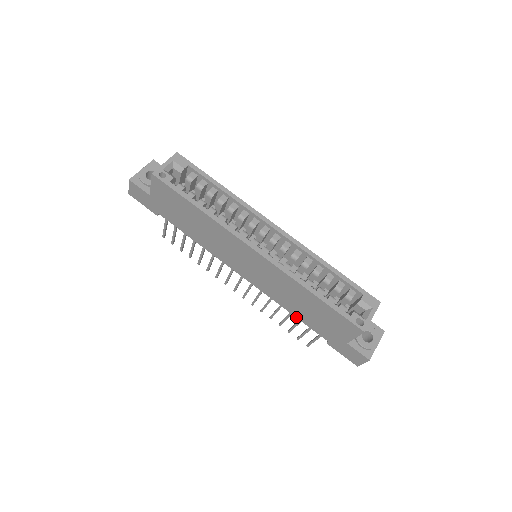
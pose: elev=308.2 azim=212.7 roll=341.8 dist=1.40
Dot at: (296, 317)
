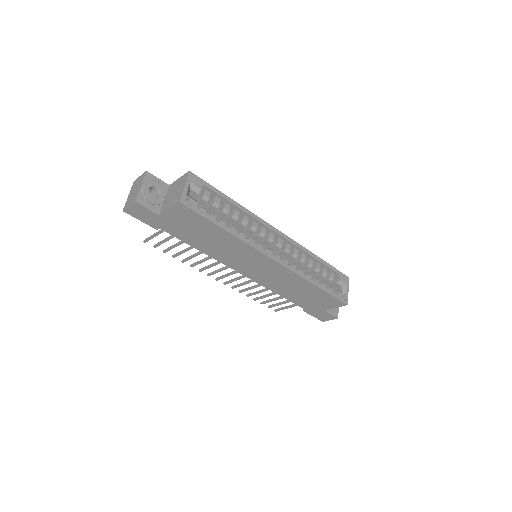
Dot at: occluded
